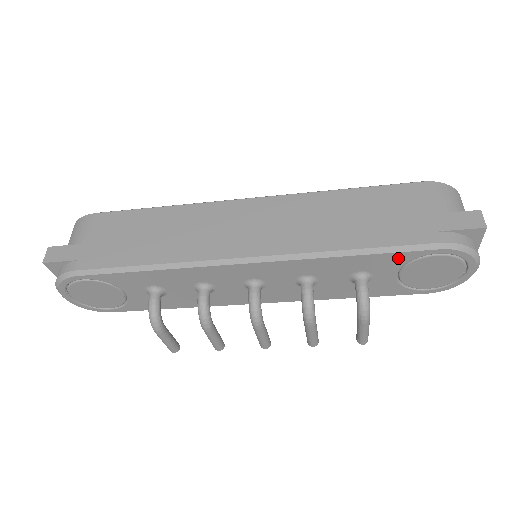
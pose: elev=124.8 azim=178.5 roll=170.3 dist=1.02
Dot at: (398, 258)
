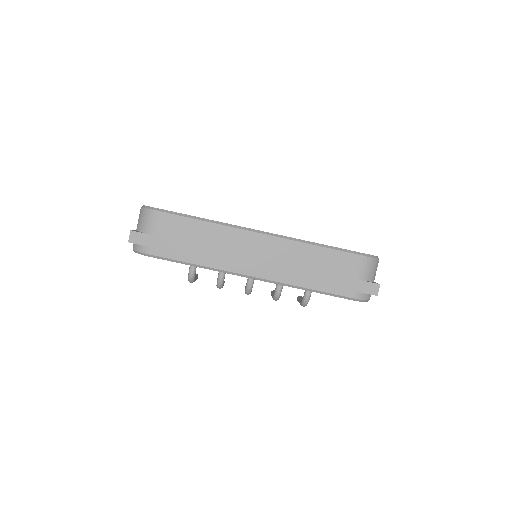
Dot at: occluded
